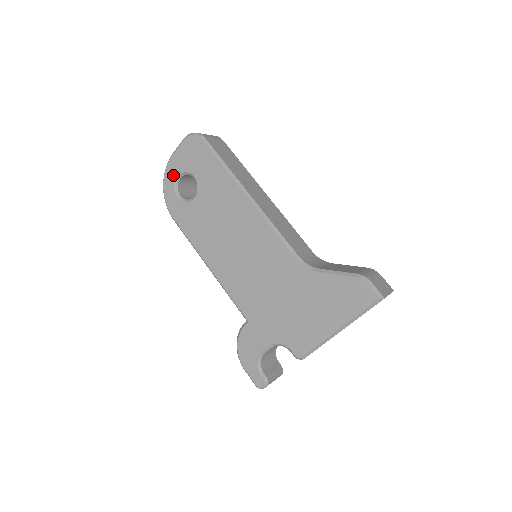
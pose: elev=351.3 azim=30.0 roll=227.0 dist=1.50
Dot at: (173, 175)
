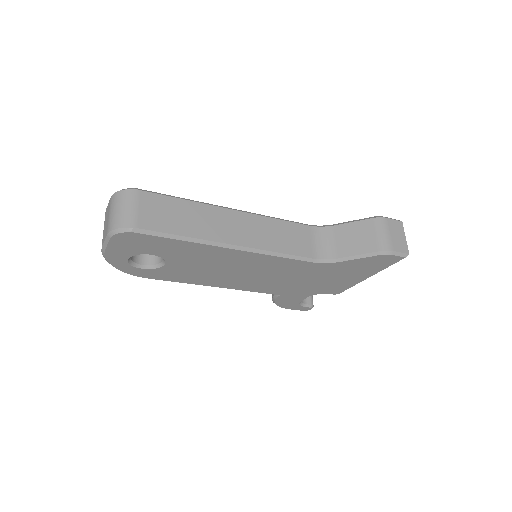
Dot at: (121, 260)
